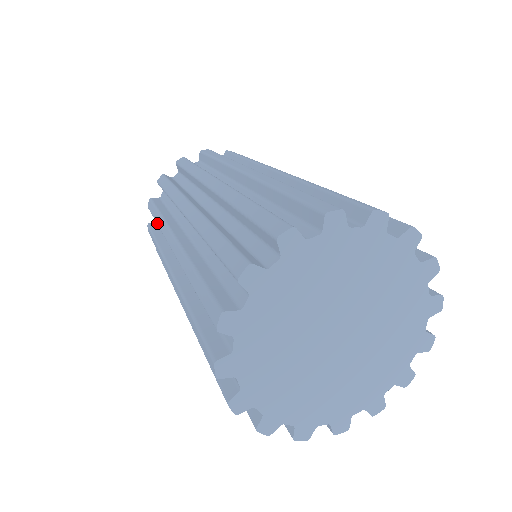
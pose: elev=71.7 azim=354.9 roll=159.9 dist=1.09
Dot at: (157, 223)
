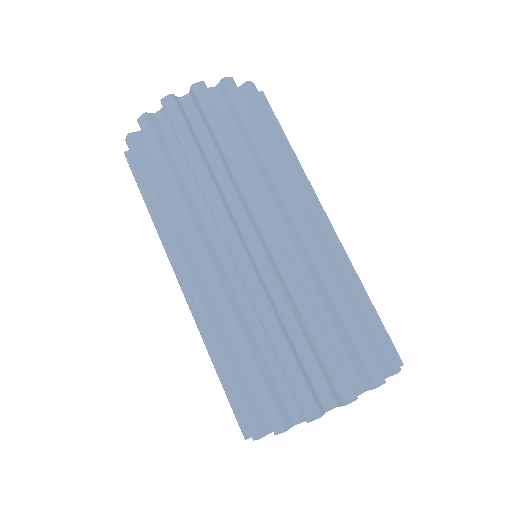
Dot at: occluded
